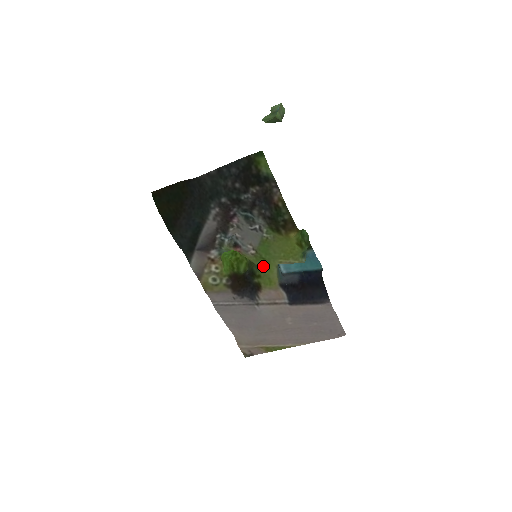
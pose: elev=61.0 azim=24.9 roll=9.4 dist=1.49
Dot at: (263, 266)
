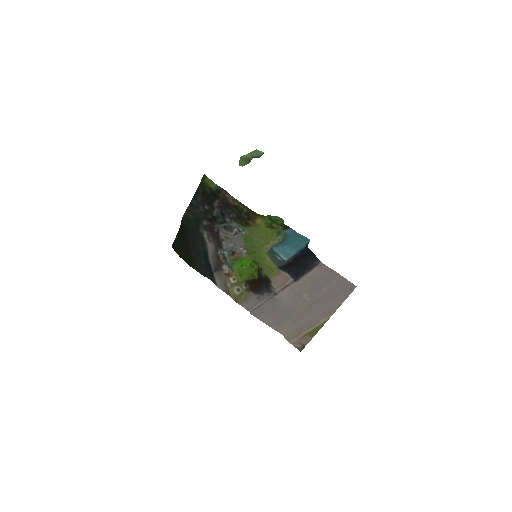
Dot at: (258, 259)
